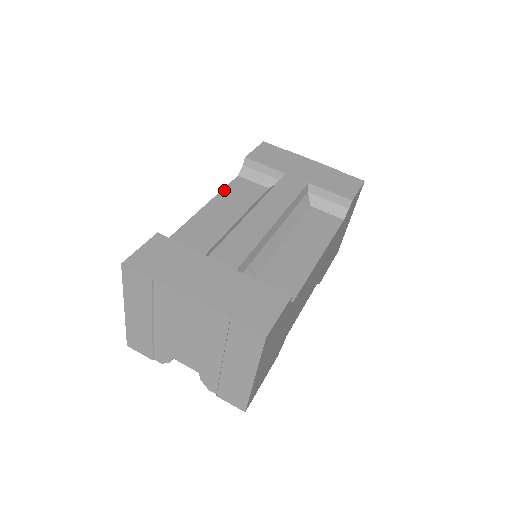
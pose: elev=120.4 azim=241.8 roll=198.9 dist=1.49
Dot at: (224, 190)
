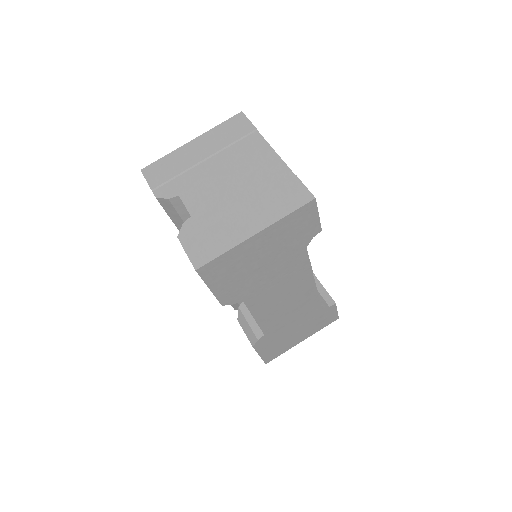
Dot at: occluded
